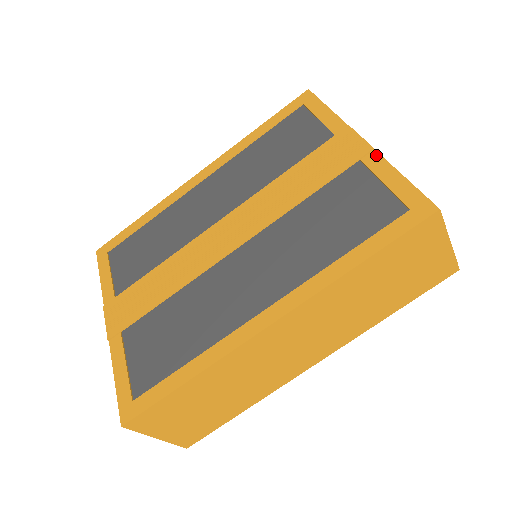
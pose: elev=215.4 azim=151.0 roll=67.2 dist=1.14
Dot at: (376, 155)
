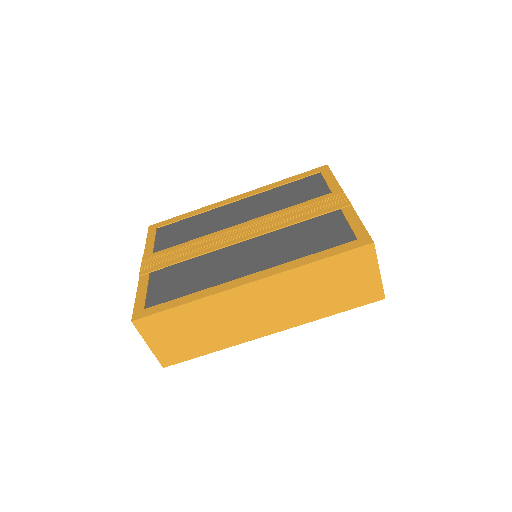
Dot at: (351, 208)
